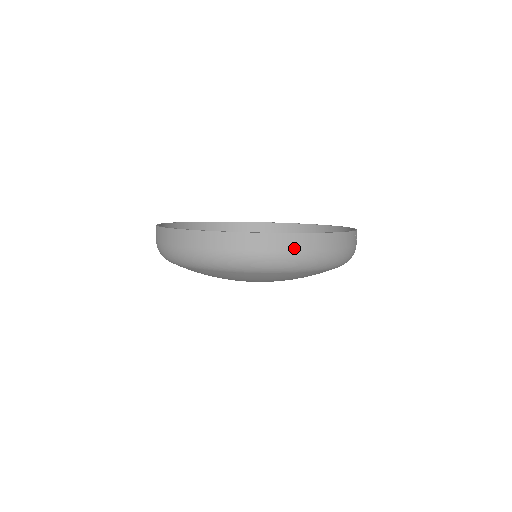
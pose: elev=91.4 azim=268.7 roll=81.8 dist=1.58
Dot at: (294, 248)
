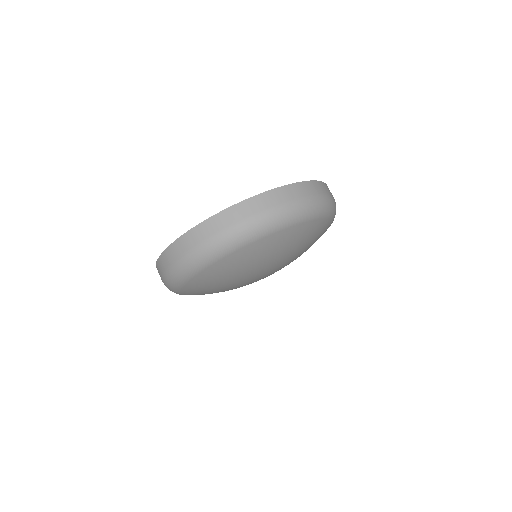
Dot at: (294, 196)
